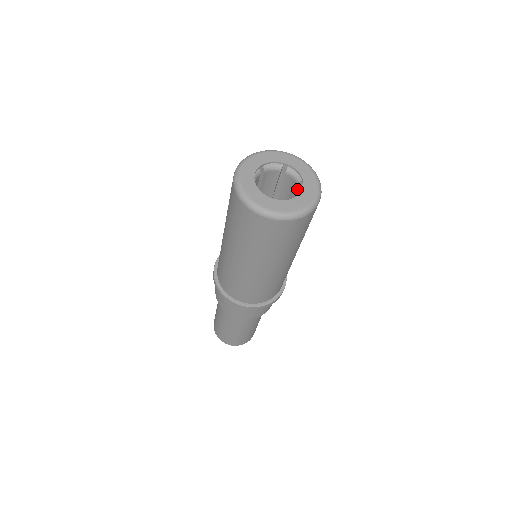
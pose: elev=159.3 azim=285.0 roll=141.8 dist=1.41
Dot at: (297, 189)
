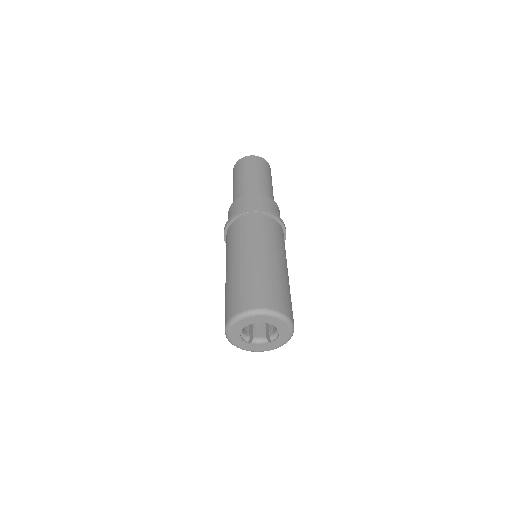
Dot at: occluded
